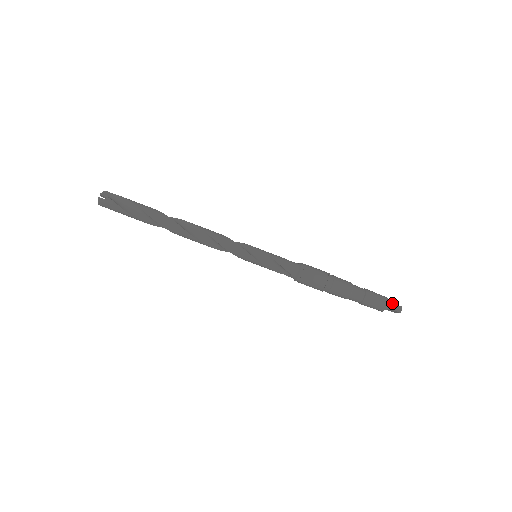
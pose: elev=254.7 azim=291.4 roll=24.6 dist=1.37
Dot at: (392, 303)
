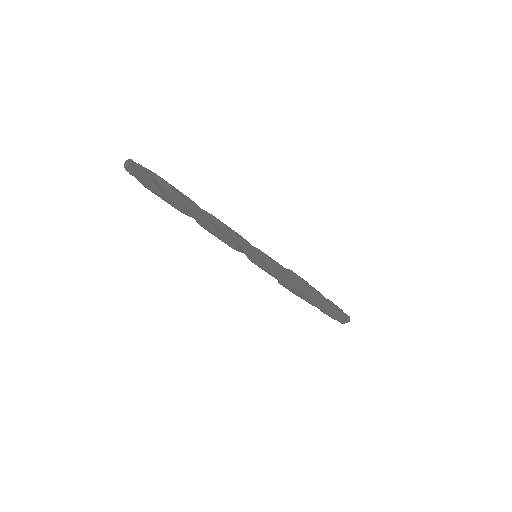
Dot at: (345, 313)
